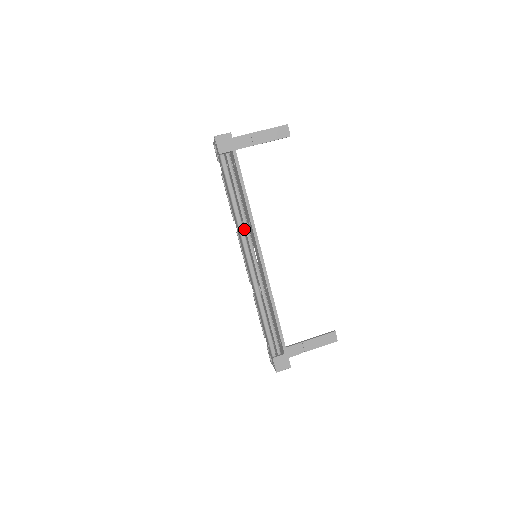
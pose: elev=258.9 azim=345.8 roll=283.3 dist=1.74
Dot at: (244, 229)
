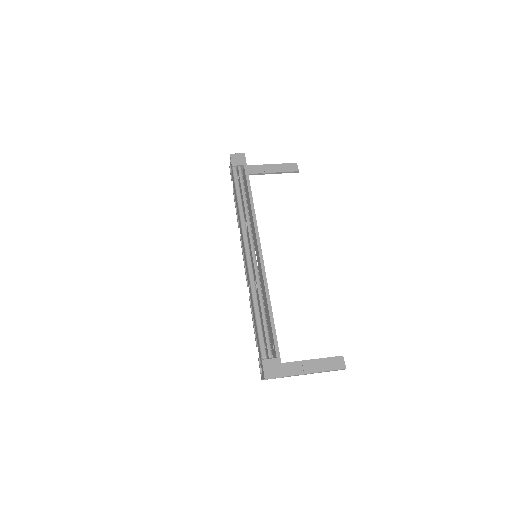
Dot at: occluded
